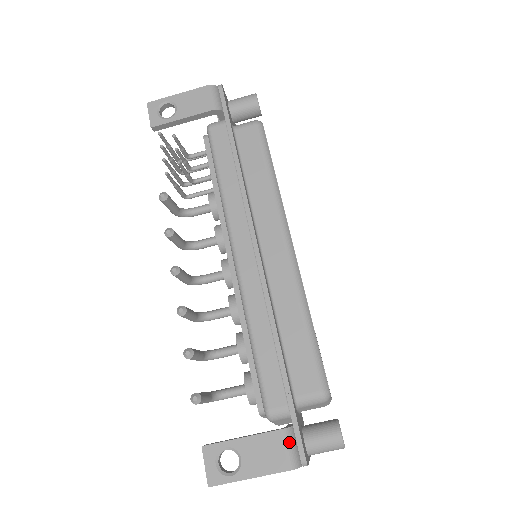
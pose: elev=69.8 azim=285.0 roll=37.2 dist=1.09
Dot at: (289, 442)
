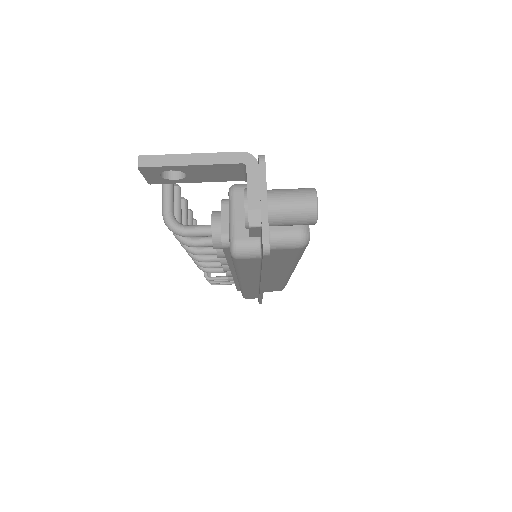
Dot at: occluded
